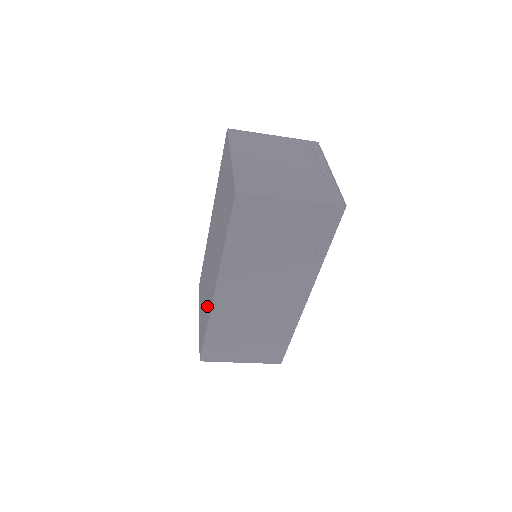
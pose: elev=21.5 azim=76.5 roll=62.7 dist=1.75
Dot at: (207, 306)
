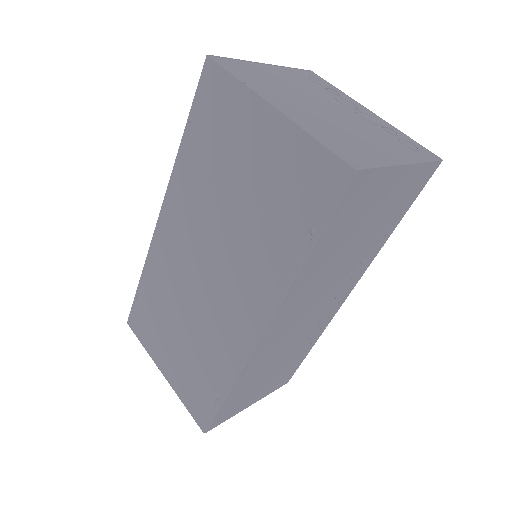
Dot at: (215, 355)
